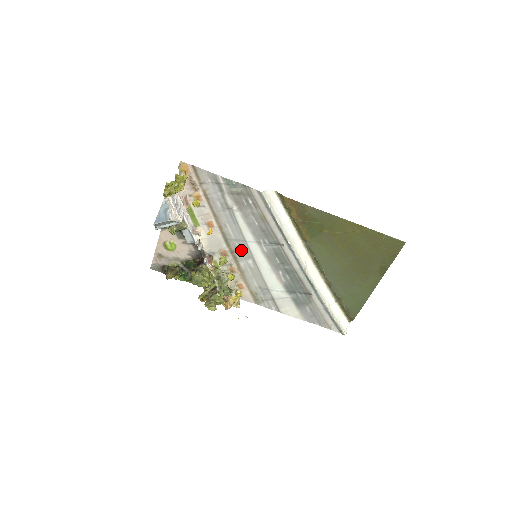
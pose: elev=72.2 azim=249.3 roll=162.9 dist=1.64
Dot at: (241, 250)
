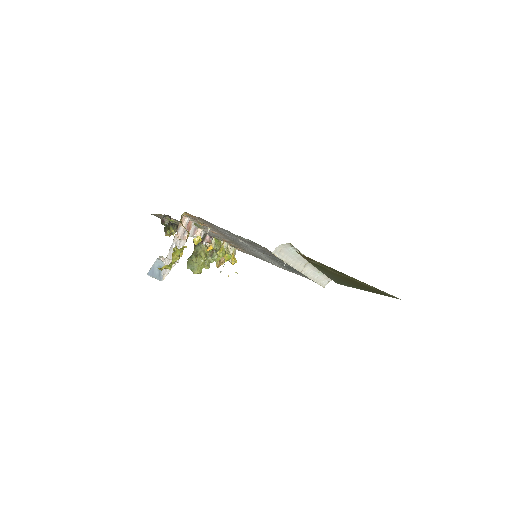
Dot at: (243, 246)
